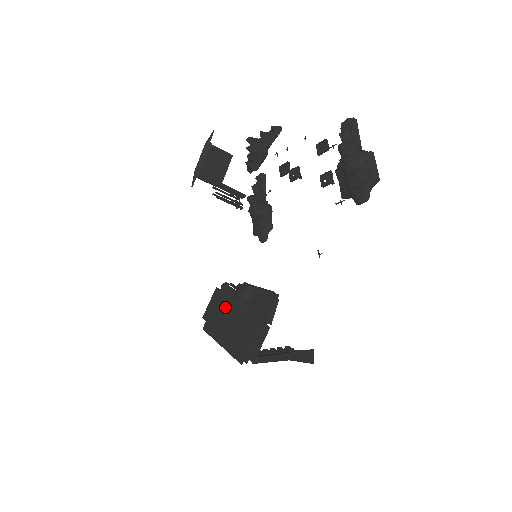
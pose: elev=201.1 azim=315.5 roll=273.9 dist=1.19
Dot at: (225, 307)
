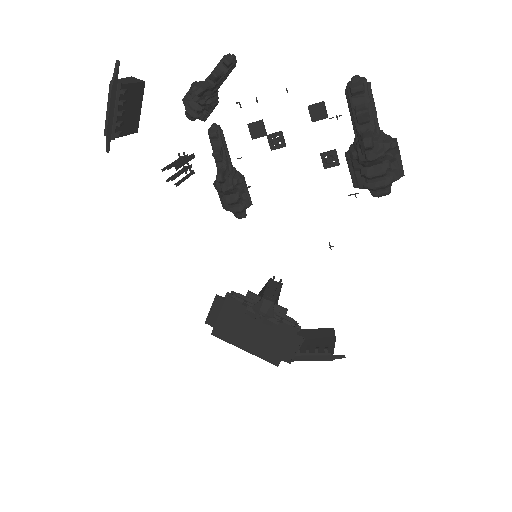
Dot at: (239, 318)
